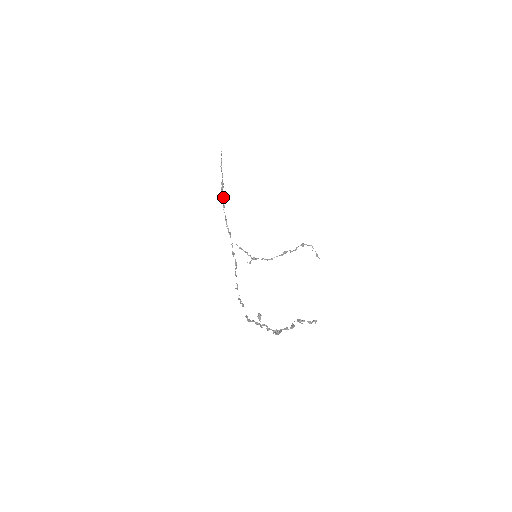
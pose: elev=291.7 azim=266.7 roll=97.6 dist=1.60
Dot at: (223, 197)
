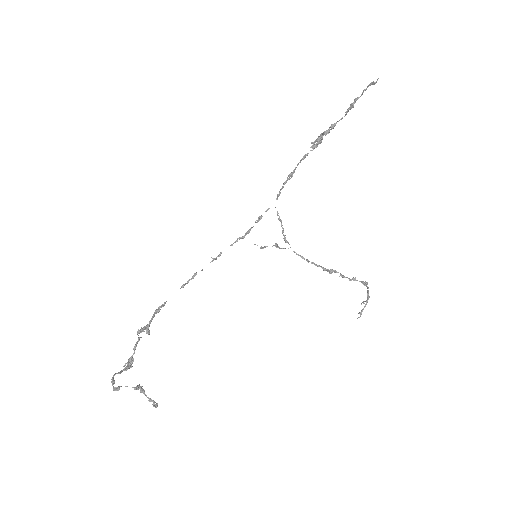
Dot at: (311, 147)
